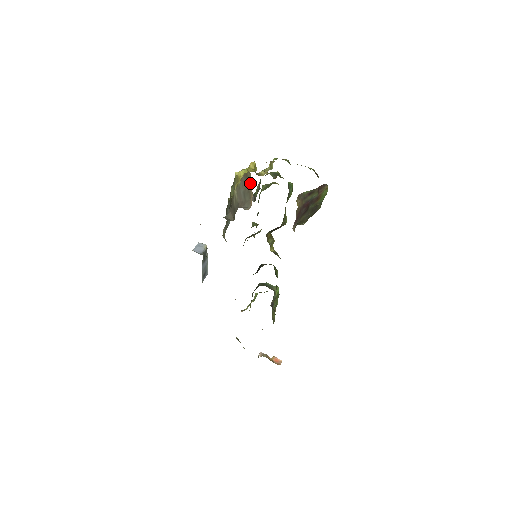
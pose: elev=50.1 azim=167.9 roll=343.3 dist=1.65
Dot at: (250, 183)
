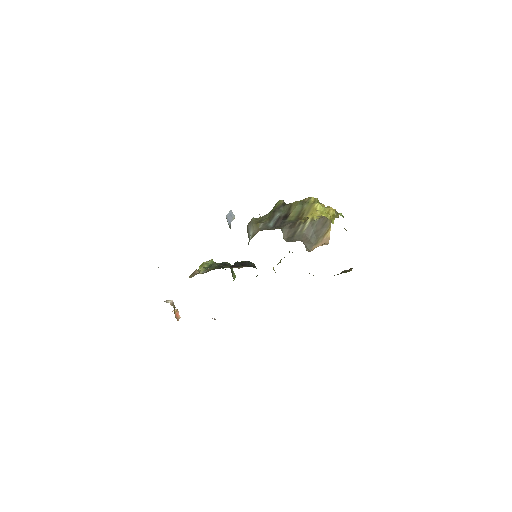
Dot at: (324, 231)
